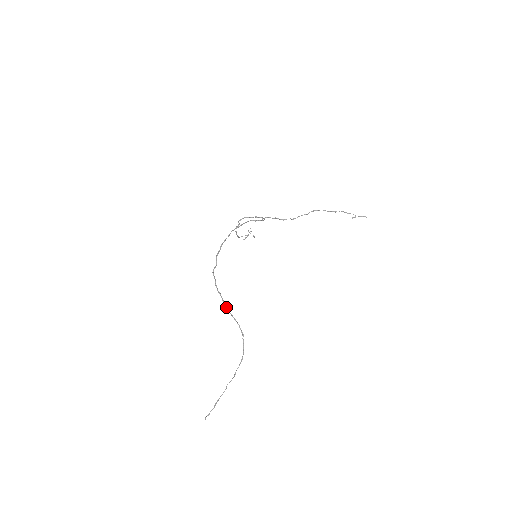
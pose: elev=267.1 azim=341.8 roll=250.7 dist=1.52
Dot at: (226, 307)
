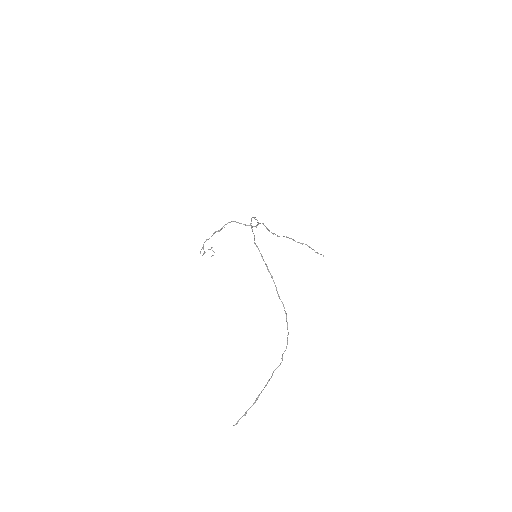
Dot at: (273, 280)
